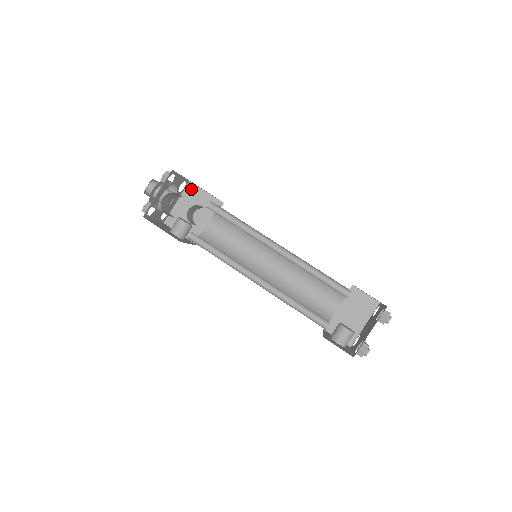
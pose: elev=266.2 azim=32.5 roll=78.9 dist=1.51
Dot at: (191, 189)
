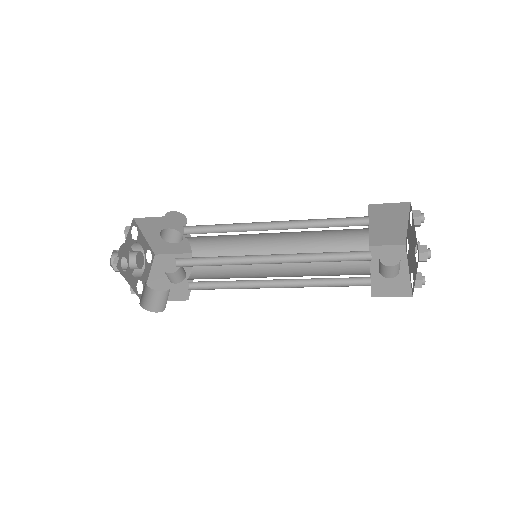
Dot at: (142, 223)
